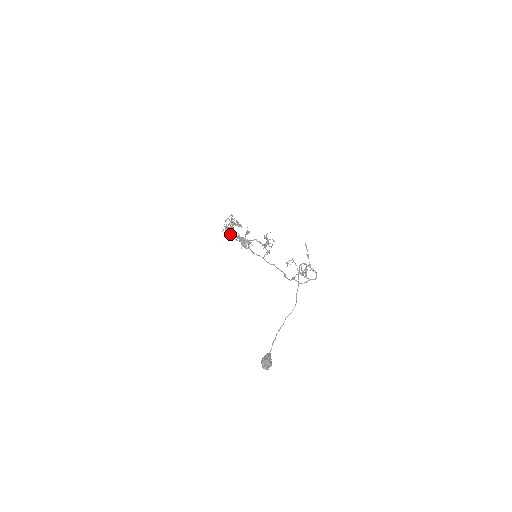
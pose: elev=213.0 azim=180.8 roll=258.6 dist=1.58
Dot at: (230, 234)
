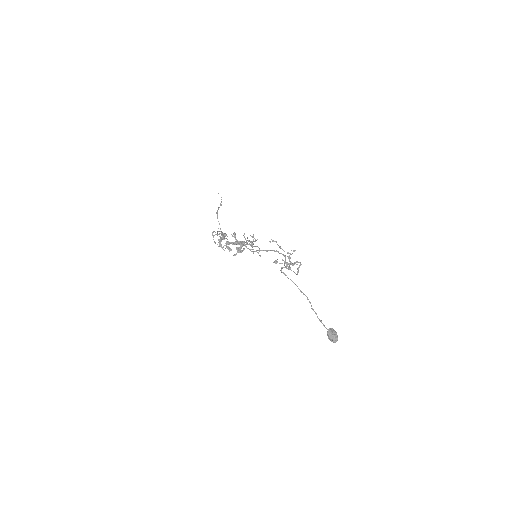
Dot at: (227, 248)
